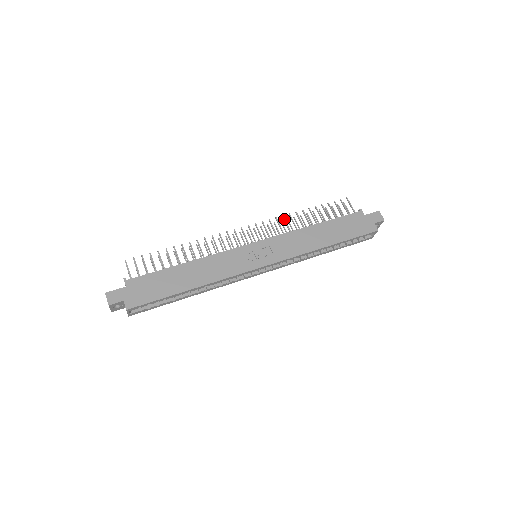
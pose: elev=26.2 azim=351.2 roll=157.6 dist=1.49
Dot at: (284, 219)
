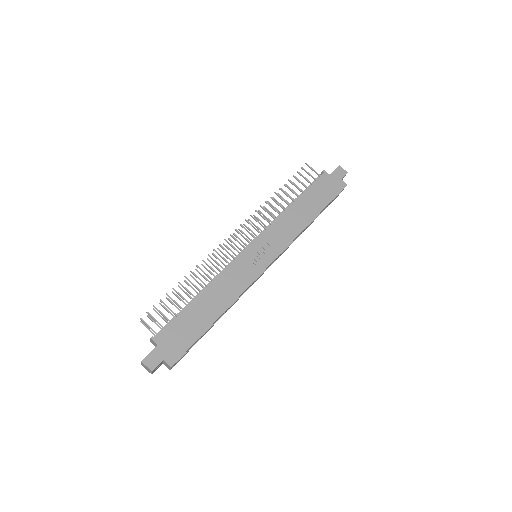
Dot at: (264, 209)
